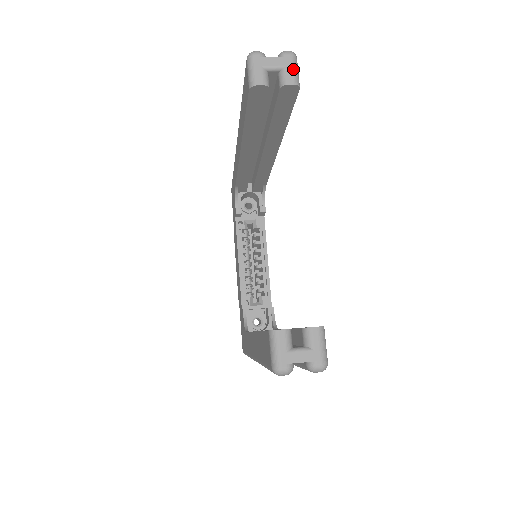
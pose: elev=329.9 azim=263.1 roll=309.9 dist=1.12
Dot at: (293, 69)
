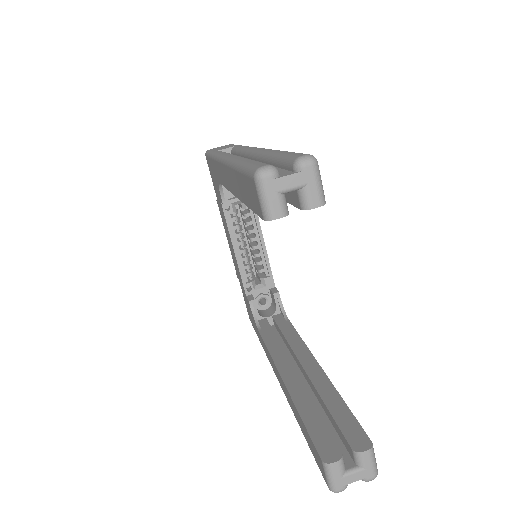
Dot at: (316, 185)
